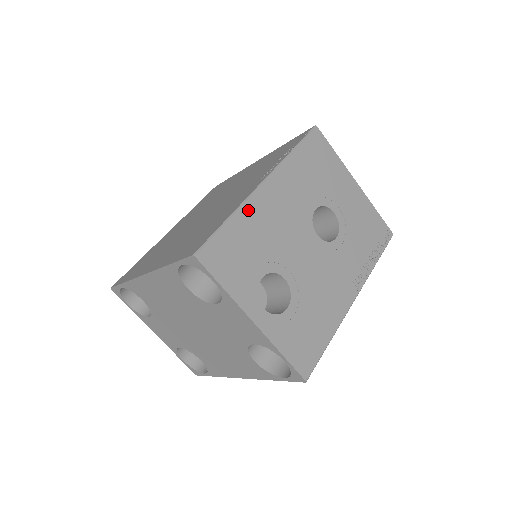
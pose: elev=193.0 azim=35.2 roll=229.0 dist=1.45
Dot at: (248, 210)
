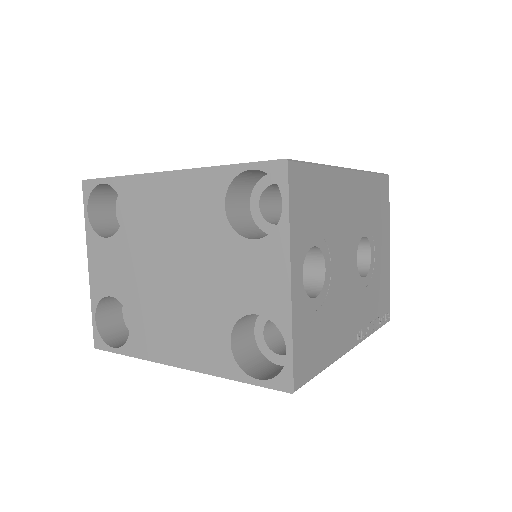
Dot at: (333, 176)
